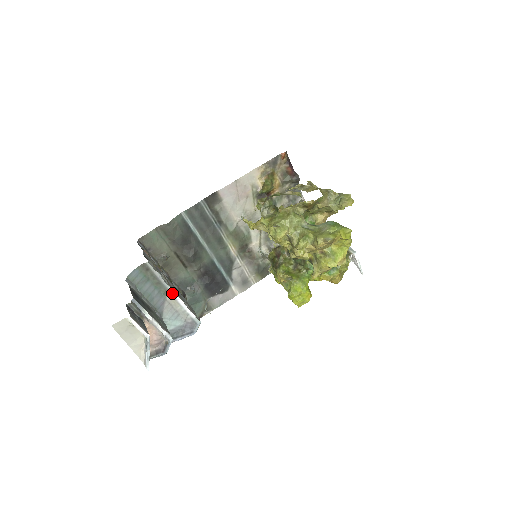
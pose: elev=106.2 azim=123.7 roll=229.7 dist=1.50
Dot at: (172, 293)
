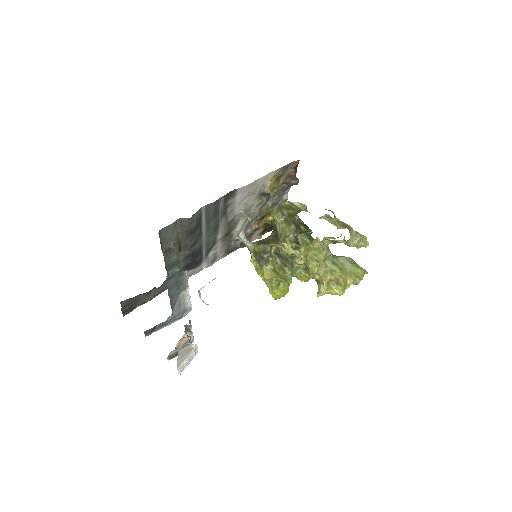
Dot at: (187, 291)
